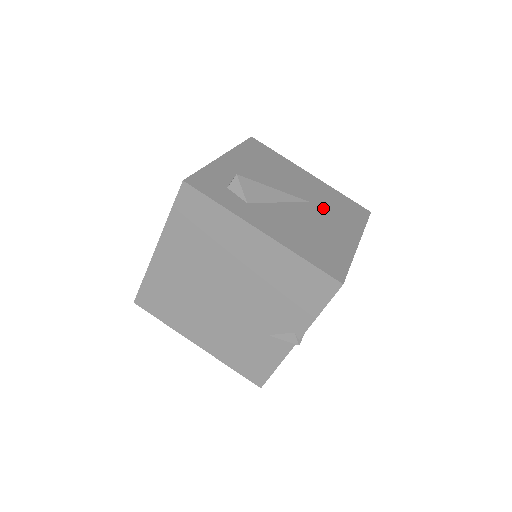
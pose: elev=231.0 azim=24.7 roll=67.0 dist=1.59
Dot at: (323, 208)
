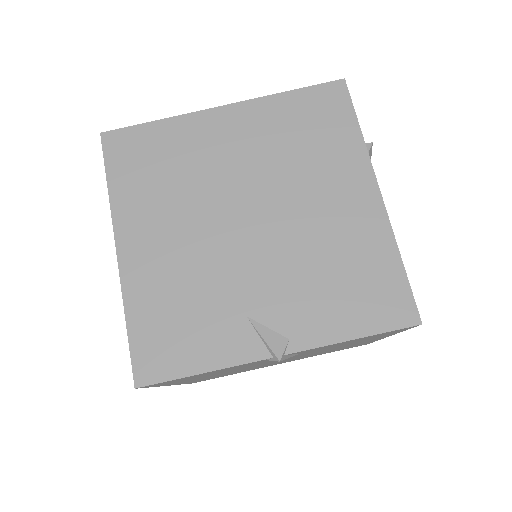
Dot at: occluded
